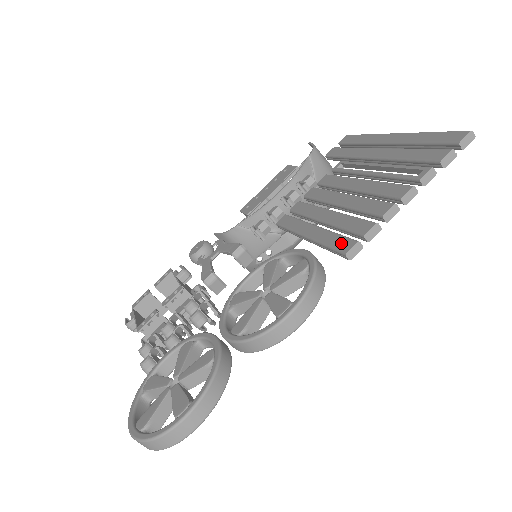
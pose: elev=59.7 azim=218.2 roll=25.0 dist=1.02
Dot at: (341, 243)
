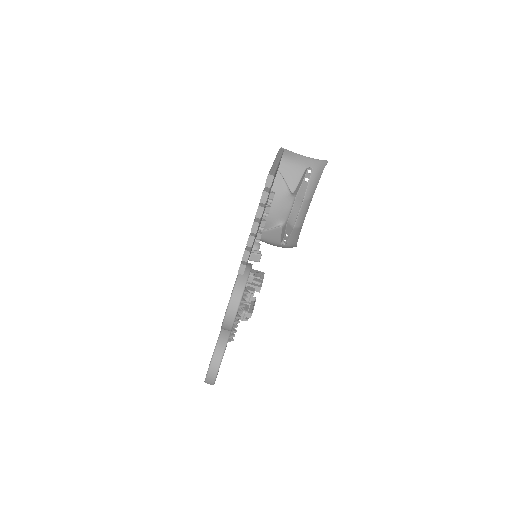
Dot at: occluded
